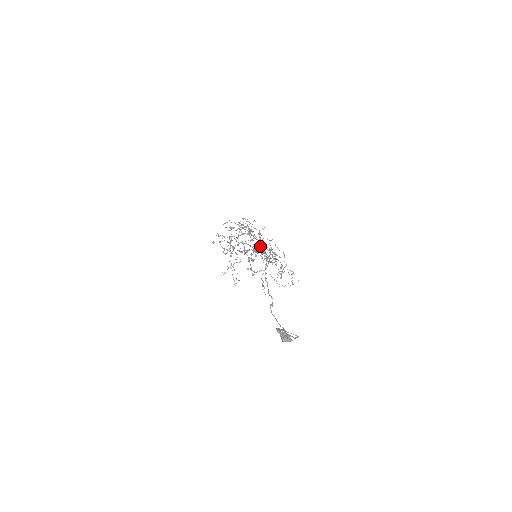
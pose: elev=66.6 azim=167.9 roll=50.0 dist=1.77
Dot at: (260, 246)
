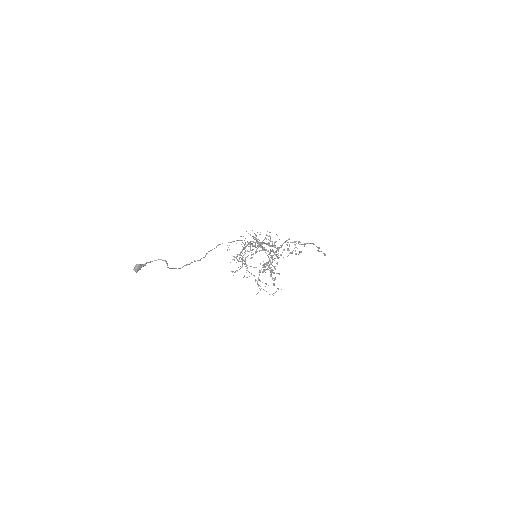
Dot at: occluded
